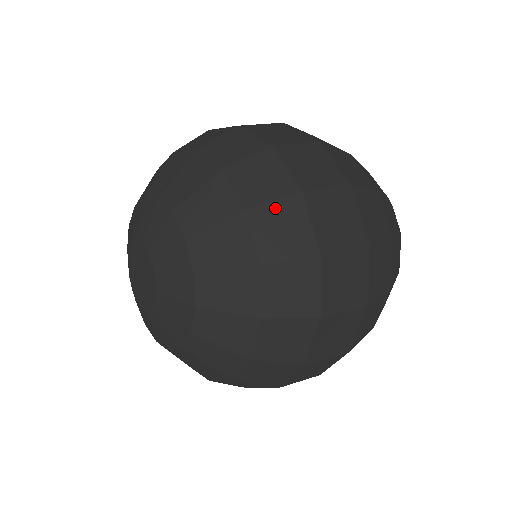
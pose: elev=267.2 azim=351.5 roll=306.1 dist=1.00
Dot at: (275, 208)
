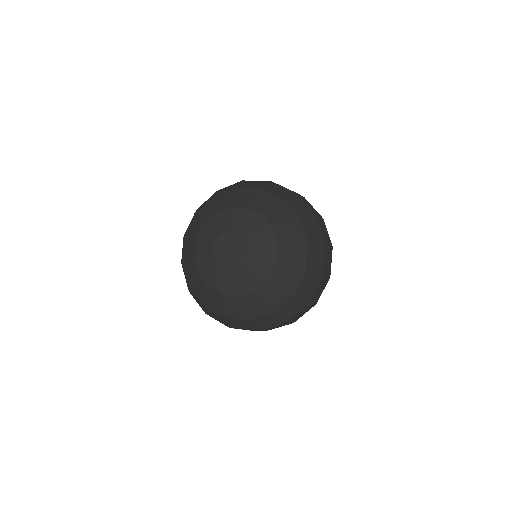
Dot at: (292, 198)
